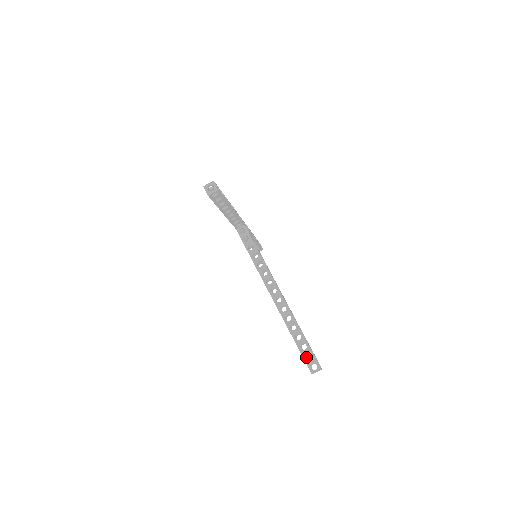
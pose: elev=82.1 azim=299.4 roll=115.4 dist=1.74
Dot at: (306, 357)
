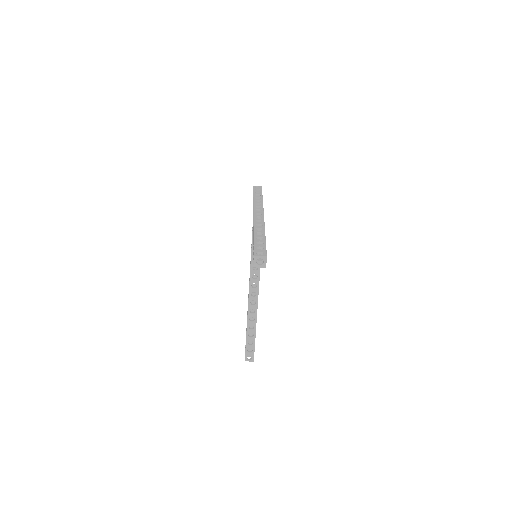
Dot at: occluded
